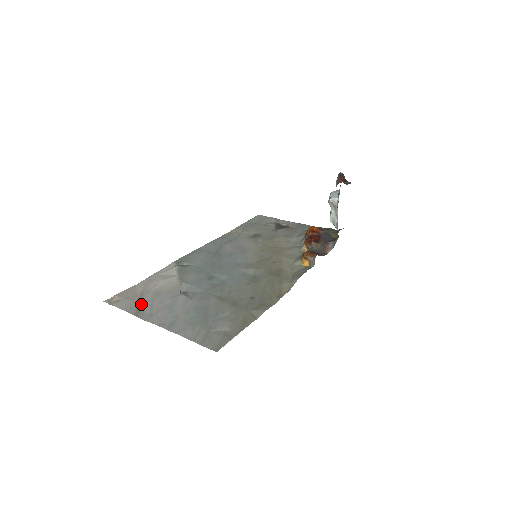
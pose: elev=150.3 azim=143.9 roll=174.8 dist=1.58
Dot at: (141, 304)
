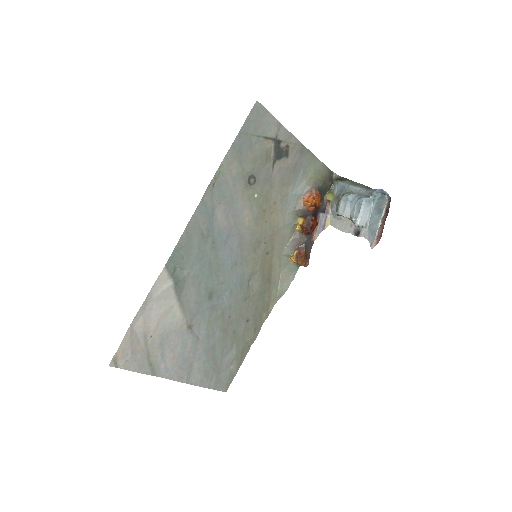
Dot at: (151, 357)
